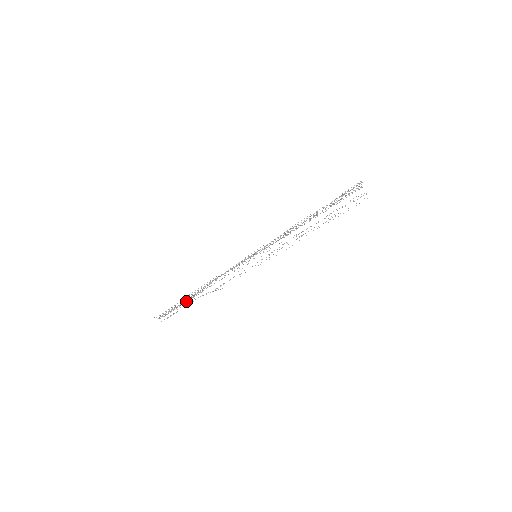
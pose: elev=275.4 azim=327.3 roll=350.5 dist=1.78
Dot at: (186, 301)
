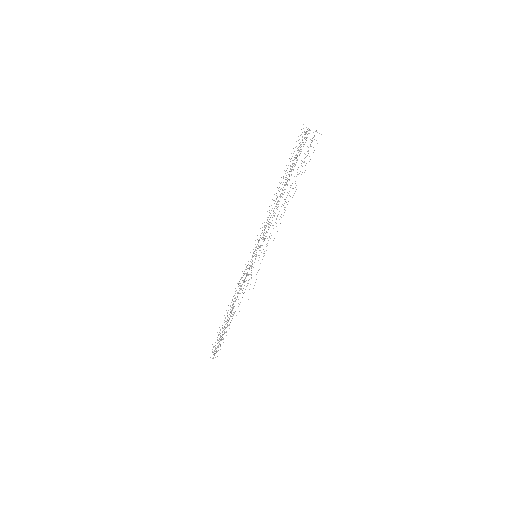
Dot at: occluded
